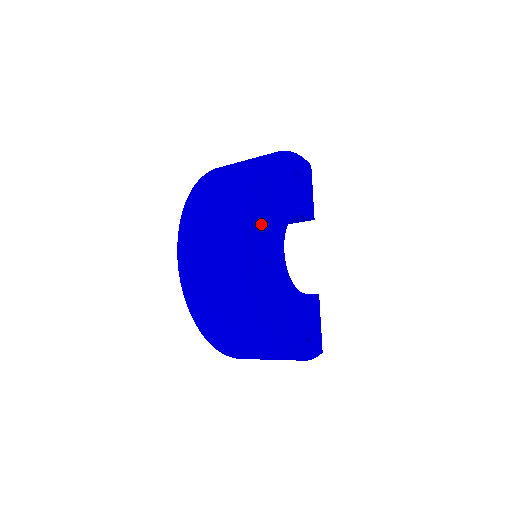
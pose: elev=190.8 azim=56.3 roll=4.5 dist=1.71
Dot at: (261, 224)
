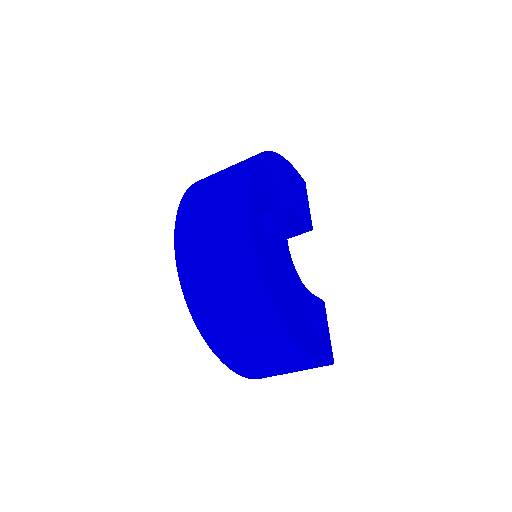
Dot at: (264, 202)
